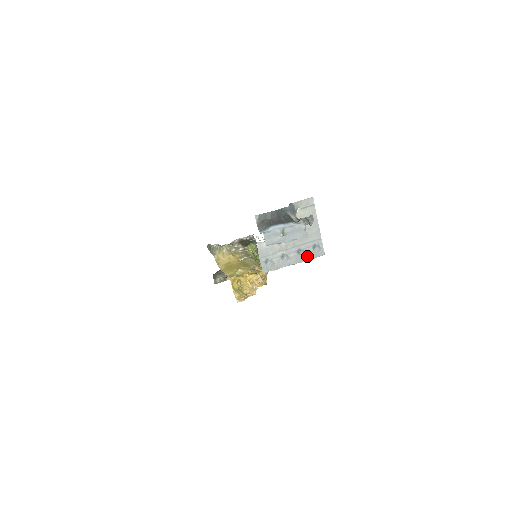
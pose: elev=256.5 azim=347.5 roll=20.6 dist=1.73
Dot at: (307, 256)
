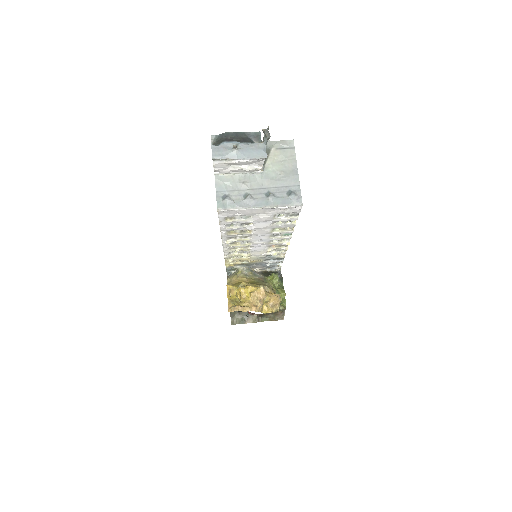
Dot at: (278, 201)
